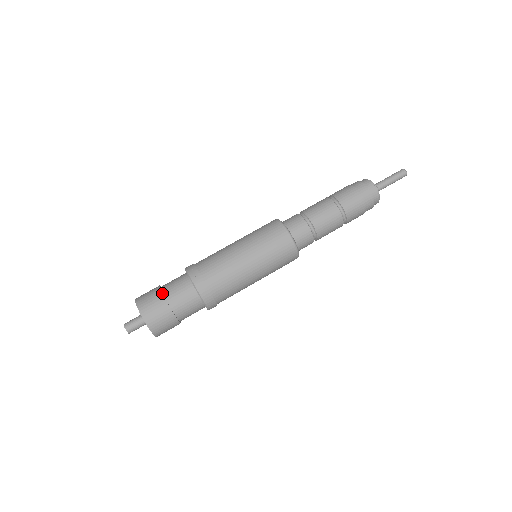
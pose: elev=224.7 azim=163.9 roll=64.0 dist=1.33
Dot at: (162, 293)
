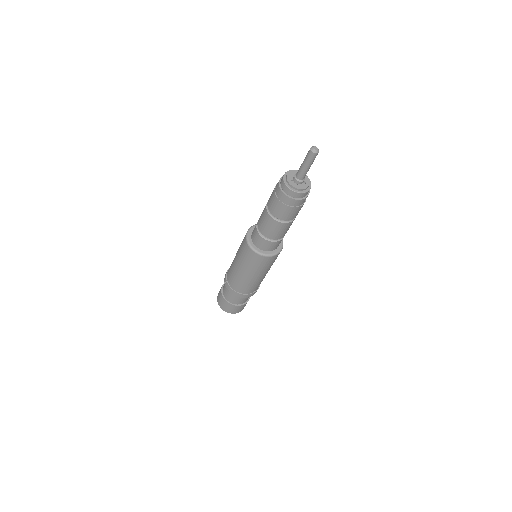
Dot at: (221, 294)
